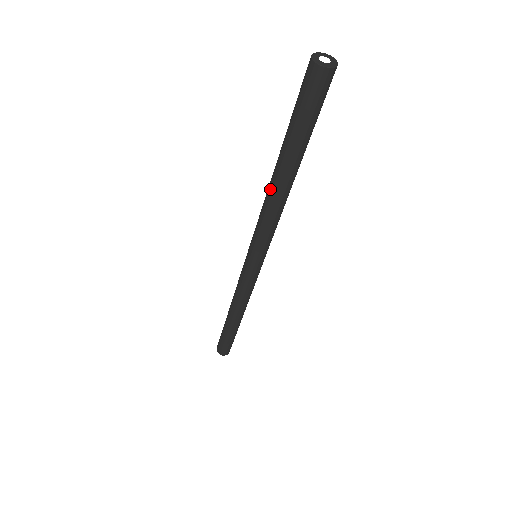
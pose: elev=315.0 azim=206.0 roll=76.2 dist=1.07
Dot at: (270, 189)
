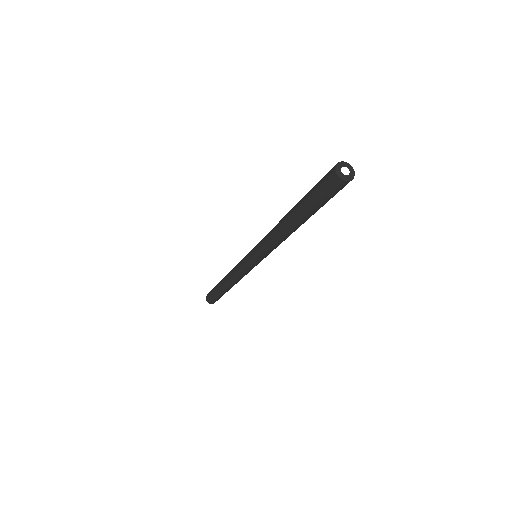
Dot at: (281, 220)
